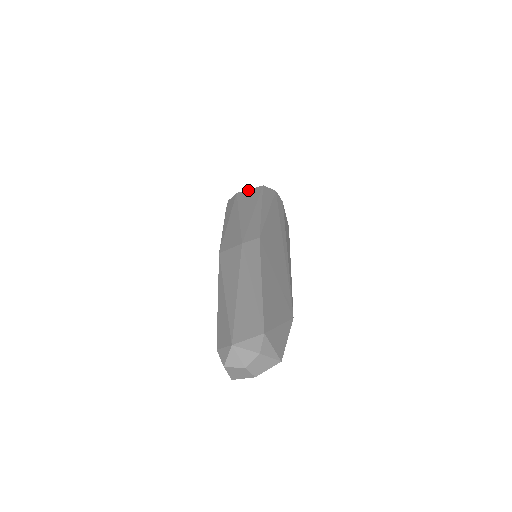
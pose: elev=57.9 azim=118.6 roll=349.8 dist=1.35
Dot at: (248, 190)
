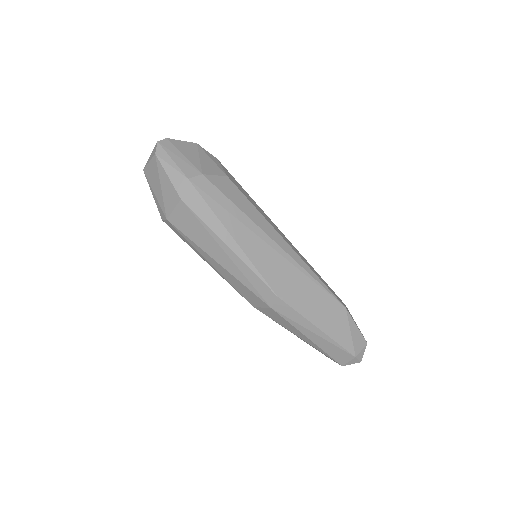
Dot at: (175, 213)
